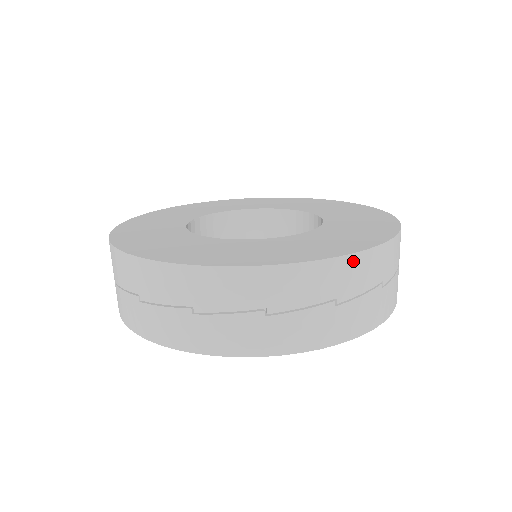
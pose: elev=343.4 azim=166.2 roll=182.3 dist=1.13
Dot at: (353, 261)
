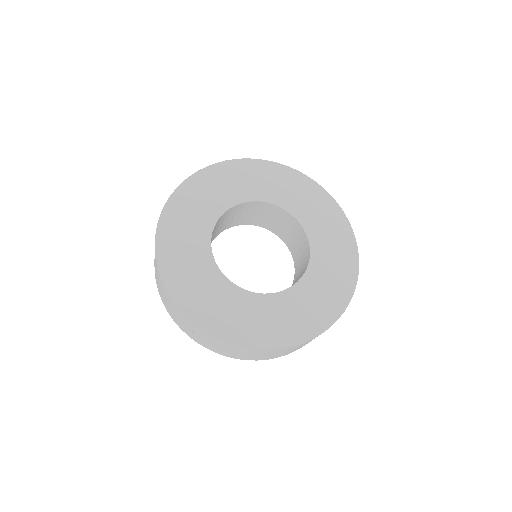
Dot at: (292, 347)
